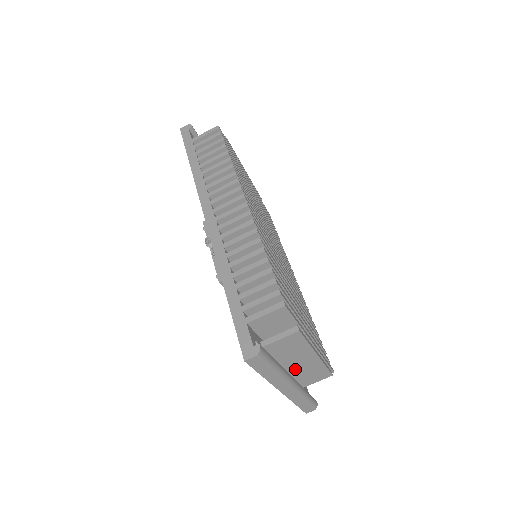
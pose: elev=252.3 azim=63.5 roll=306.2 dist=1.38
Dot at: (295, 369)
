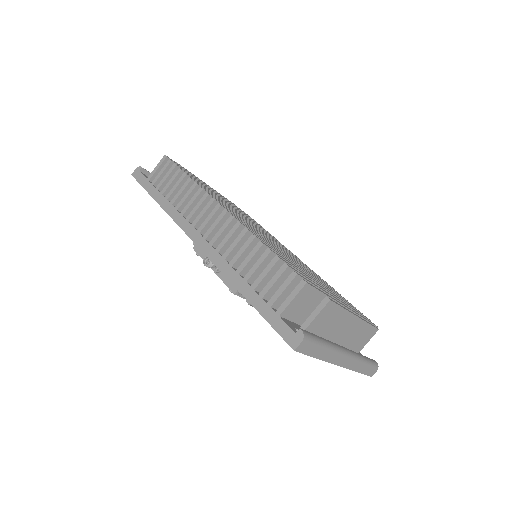
Dot at: (342, 339)
